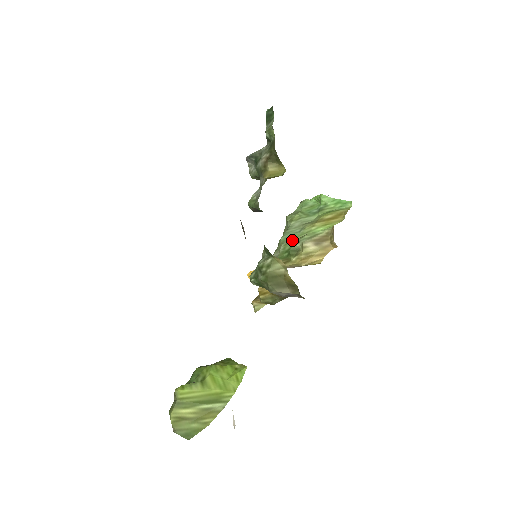
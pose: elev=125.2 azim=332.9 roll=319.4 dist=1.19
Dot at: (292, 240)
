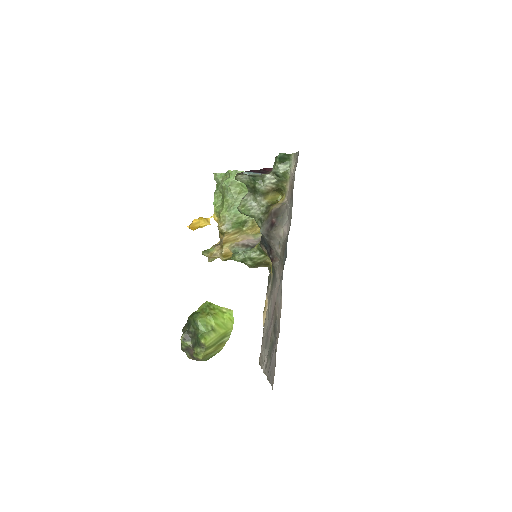
Dot at: (243, 214)
